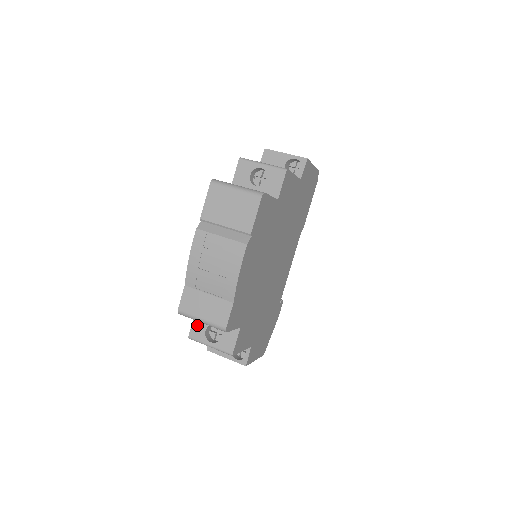
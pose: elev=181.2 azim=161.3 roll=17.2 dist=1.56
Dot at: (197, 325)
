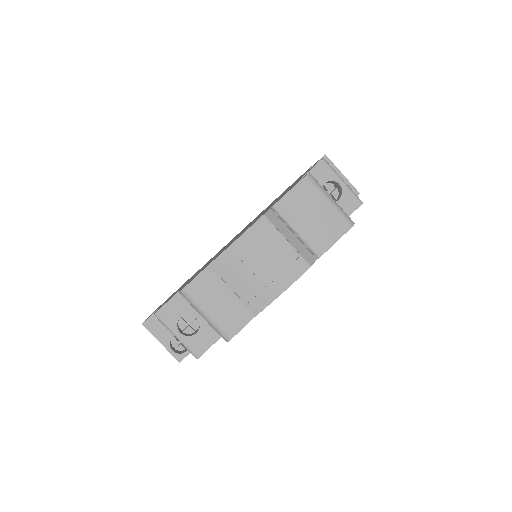
Dot at: (174, 305)
